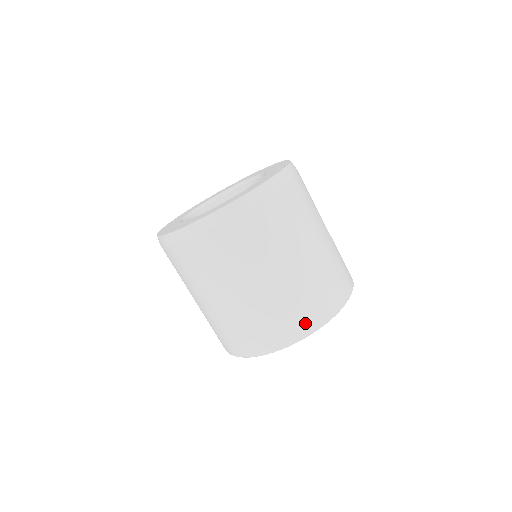
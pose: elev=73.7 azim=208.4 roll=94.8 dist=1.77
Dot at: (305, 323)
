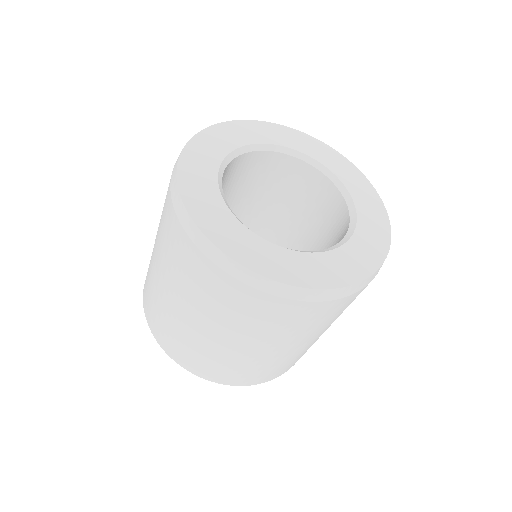
Dot at: (193, 365)
